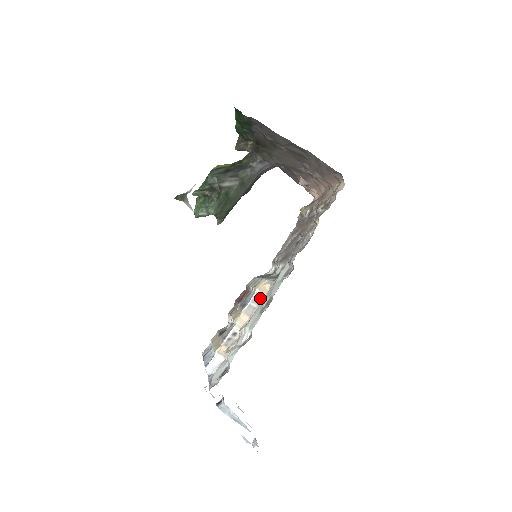
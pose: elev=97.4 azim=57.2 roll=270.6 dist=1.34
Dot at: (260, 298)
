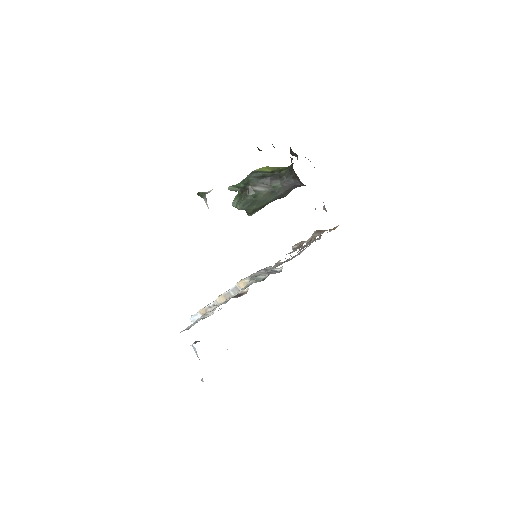
Dot at: (238, 291)
